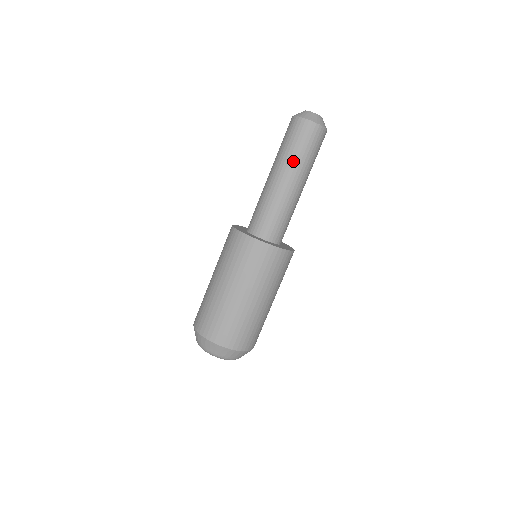
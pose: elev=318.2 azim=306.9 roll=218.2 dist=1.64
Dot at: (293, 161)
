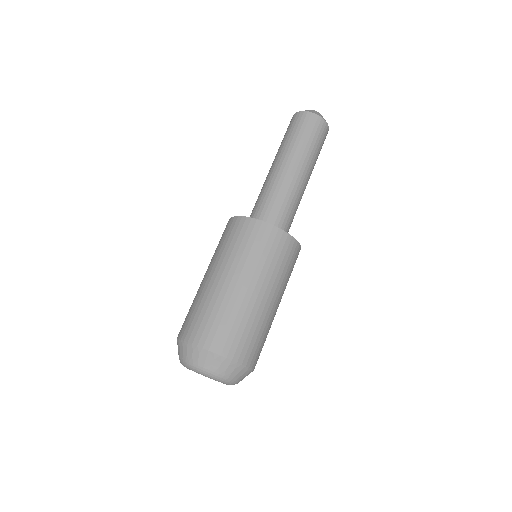
Dot at: (279, 150)
